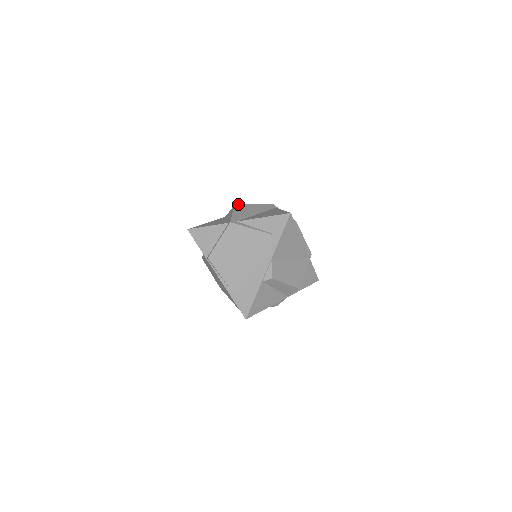
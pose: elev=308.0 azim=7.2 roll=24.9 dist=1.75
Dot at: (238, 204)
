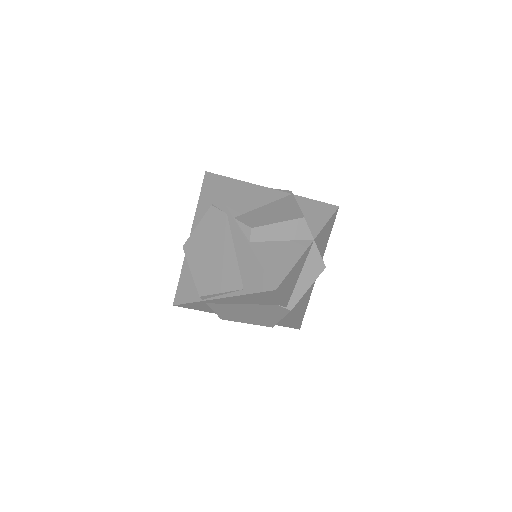
Dot at: occluded
